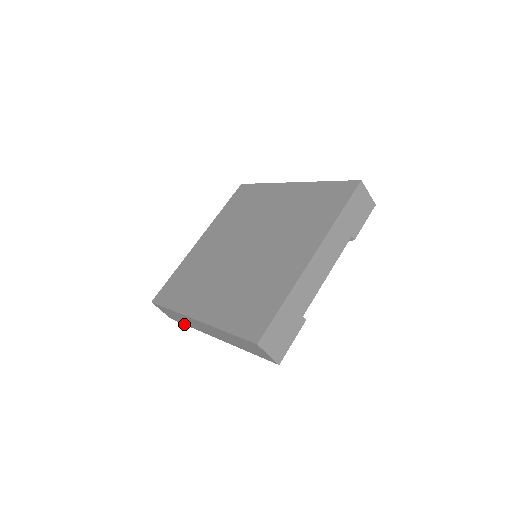
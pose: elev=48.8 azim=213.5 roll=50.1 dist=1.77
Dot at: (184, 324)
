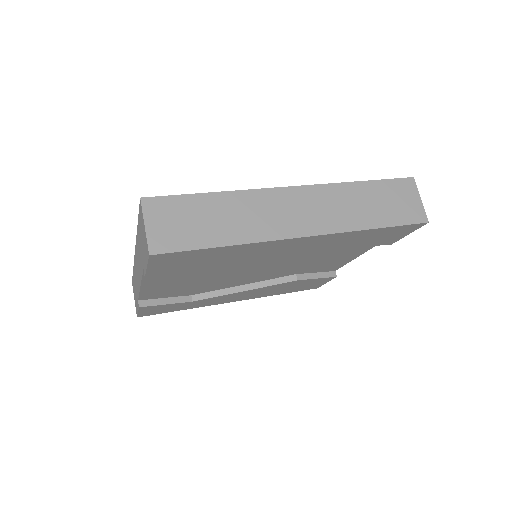
Dot at: (204, 247)
